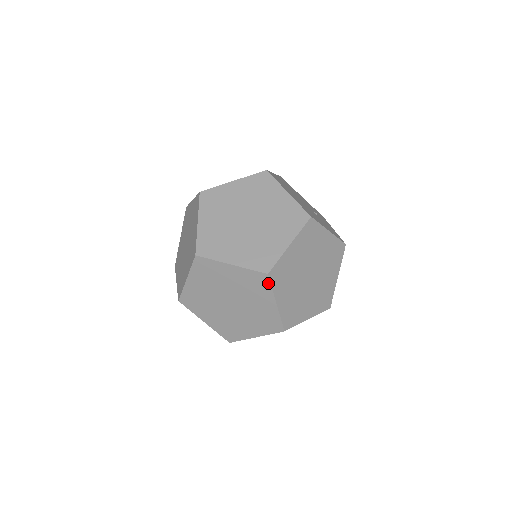
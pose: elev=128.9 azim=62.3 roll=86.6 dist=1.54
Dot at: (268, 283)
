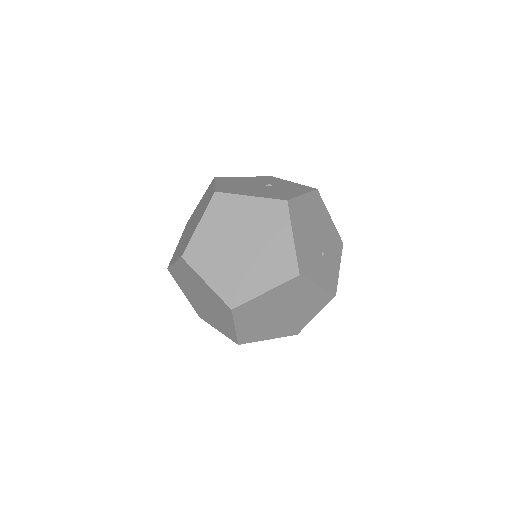
Dot at: (231, 314)
